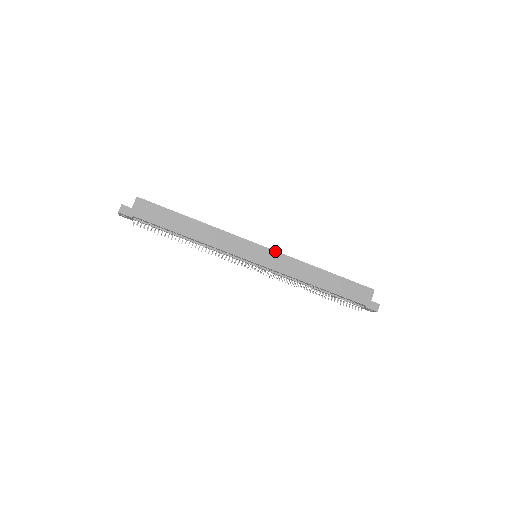
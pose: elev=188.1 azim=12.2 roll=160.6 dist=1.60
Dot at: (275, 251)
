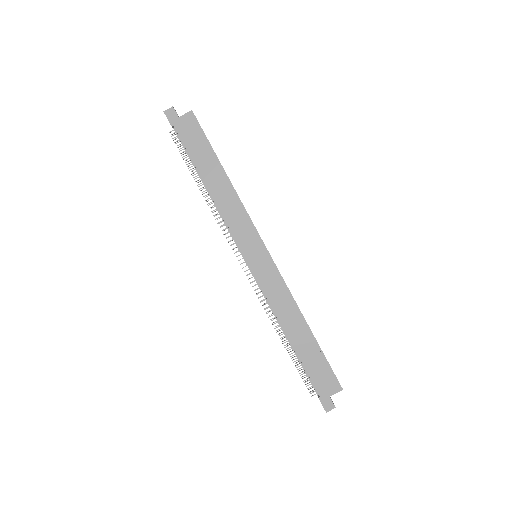
Dot at: (276, 267)
